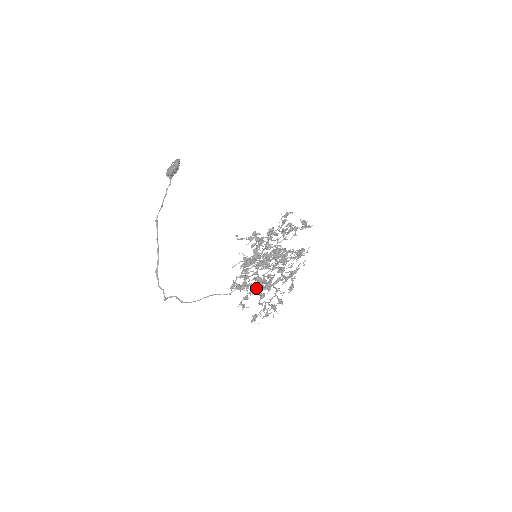
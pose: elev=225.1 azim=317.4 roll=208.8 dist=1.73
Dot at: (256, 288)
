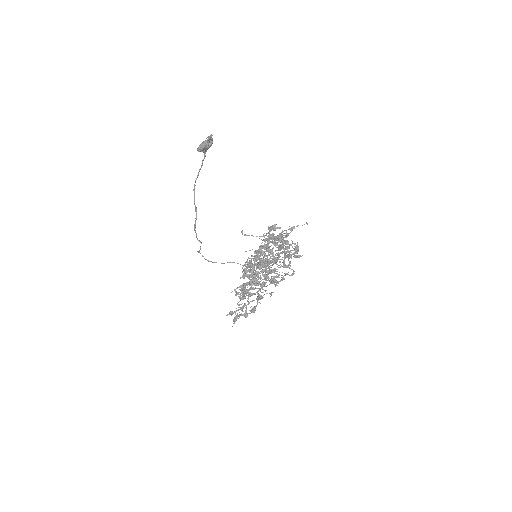
Dot at: (243, 287)
